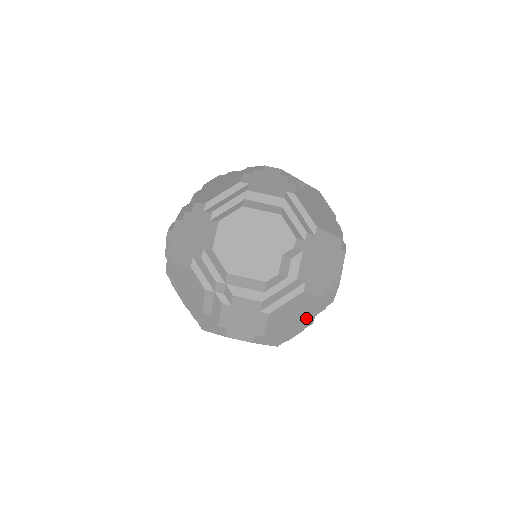
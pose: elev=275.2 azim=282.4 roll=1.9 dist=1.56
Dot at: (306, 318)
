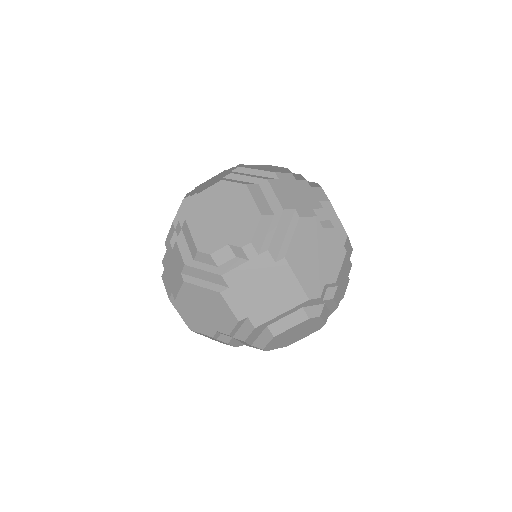
Dot at: (218, 326)
